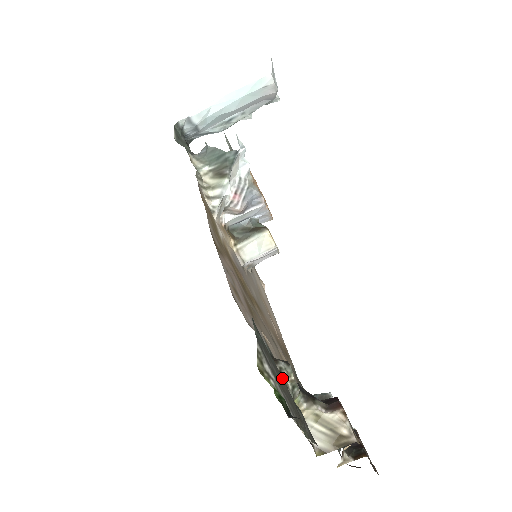
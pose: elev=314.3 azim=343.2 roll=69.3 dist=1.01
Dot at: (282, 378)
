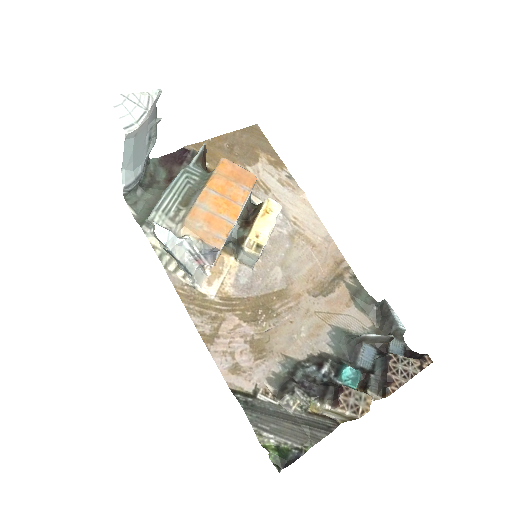
Dot at: (284, 421)
